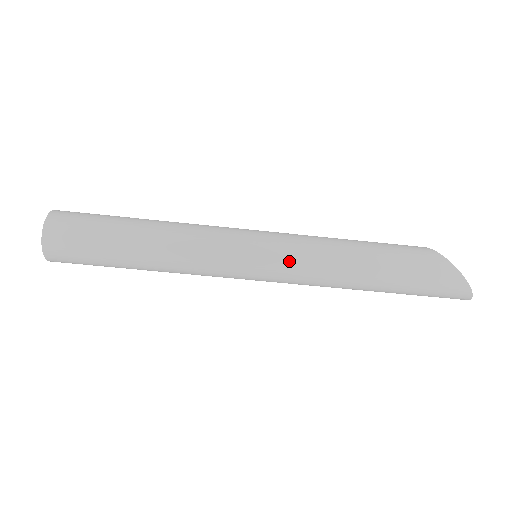
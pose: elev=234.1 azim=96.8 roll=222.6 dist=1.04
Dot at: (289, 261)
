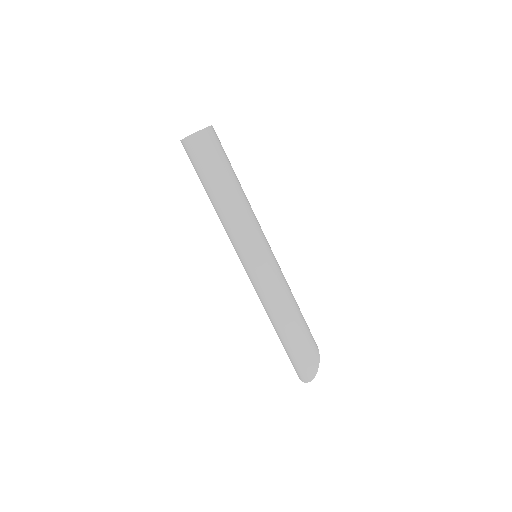
Dot at: (273, 273)
